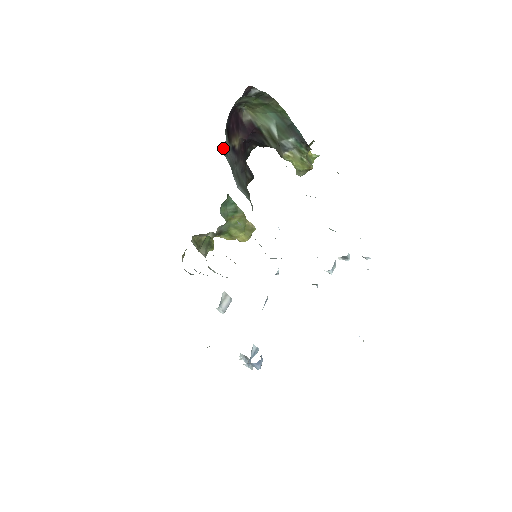
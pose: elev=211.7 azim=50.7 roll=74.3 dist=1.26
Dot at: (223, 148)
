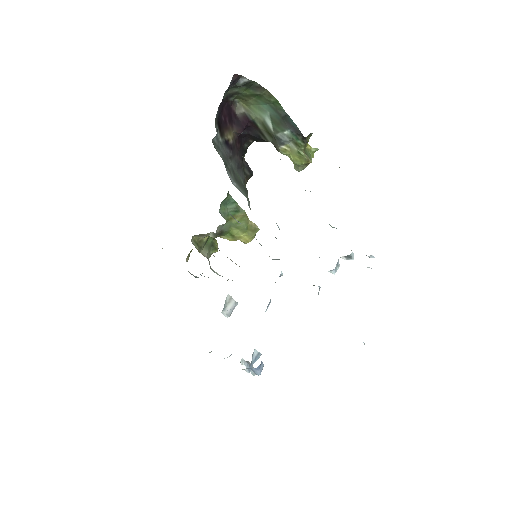
Dot at: (214, 141)
